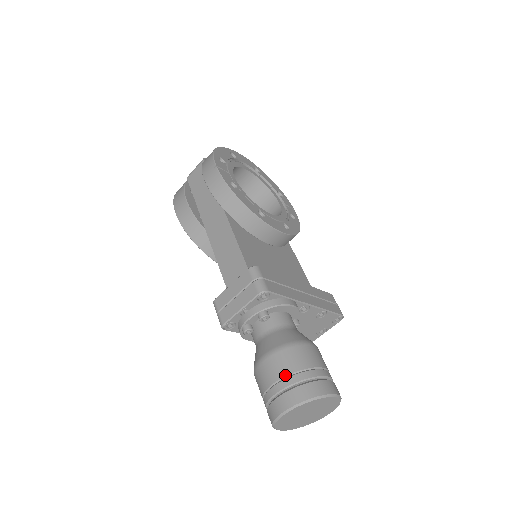
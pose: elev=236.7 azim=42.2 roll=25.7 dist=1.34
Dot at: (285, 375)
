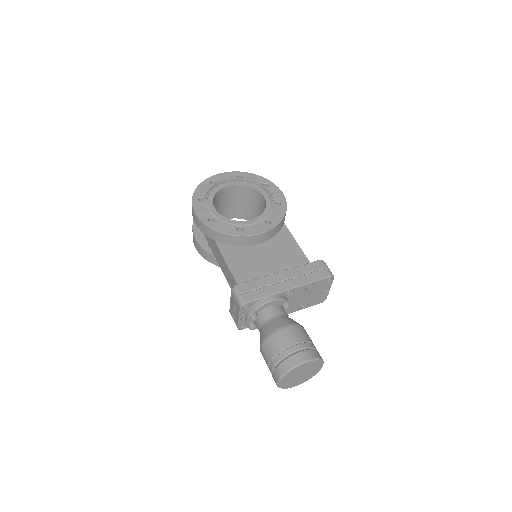
Dot at: (271, 359)
